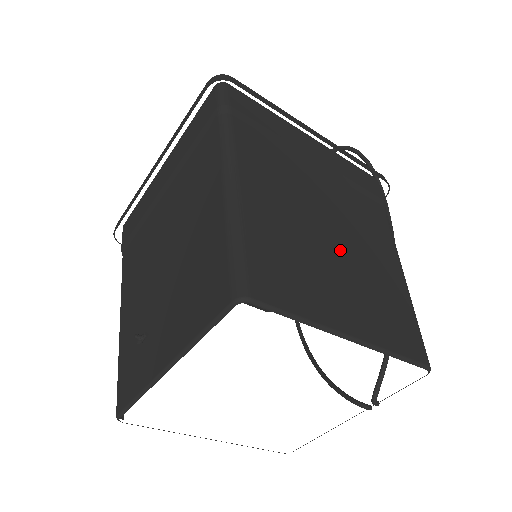
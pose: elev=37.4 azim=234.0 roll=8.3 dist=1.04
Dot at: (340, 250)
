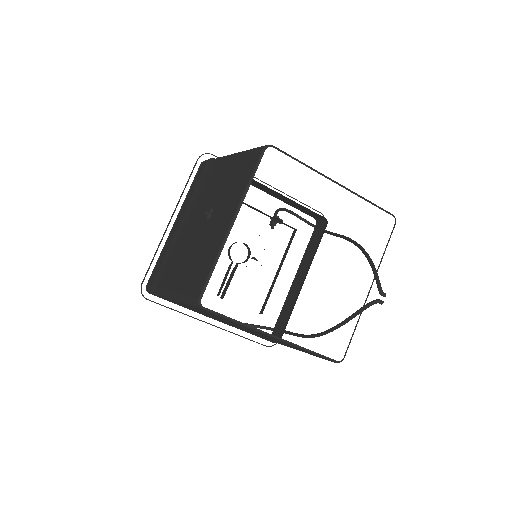
Dot at: occluded
